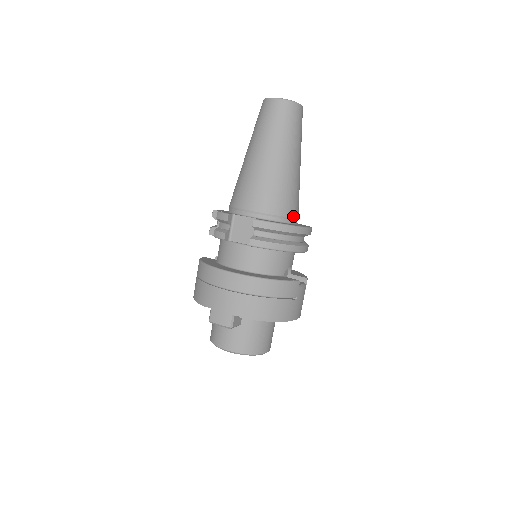
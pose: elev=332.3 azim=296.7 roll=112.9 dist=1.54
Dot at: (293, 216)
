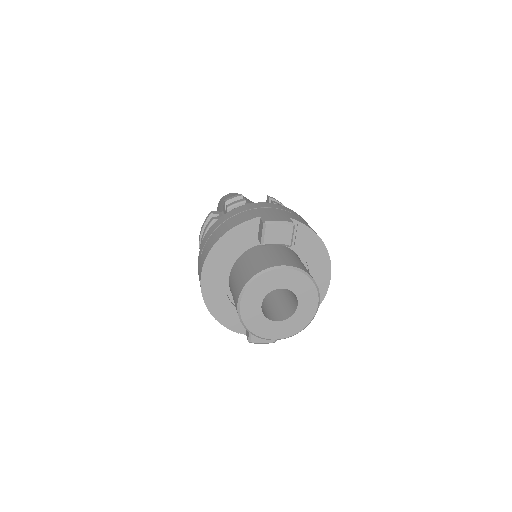
Dot at: occluded
